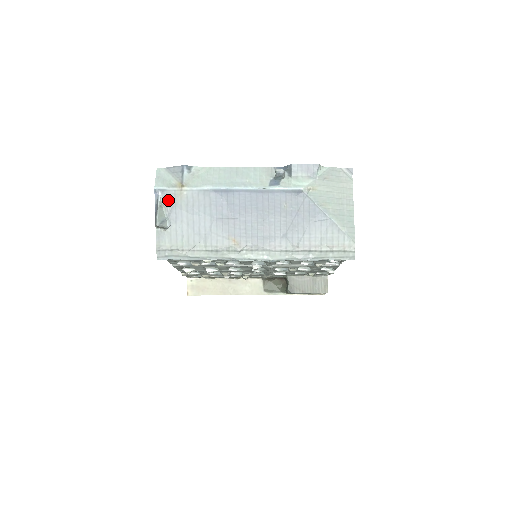
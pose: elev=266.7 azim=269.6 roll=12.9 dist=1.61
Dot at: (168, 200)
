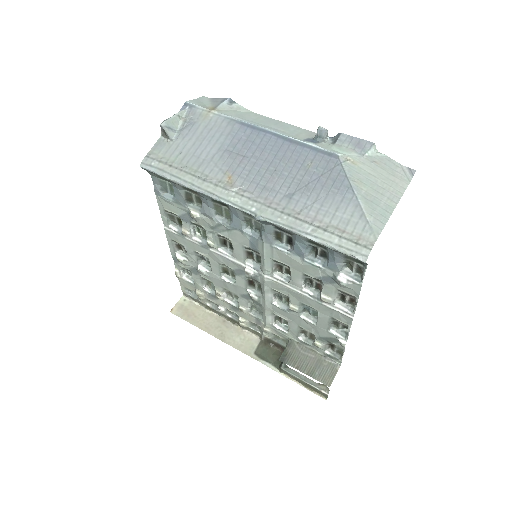
Dot at: (191, 116)
